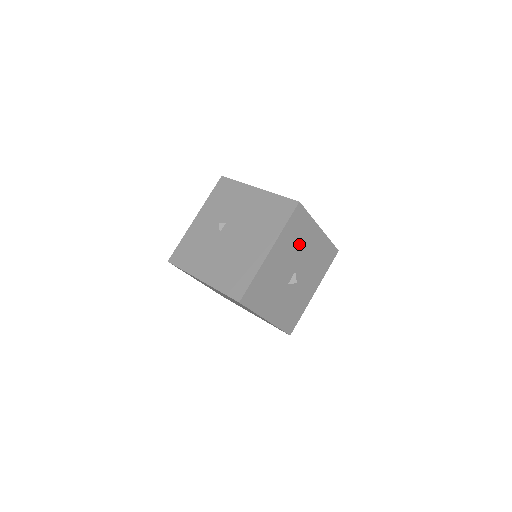
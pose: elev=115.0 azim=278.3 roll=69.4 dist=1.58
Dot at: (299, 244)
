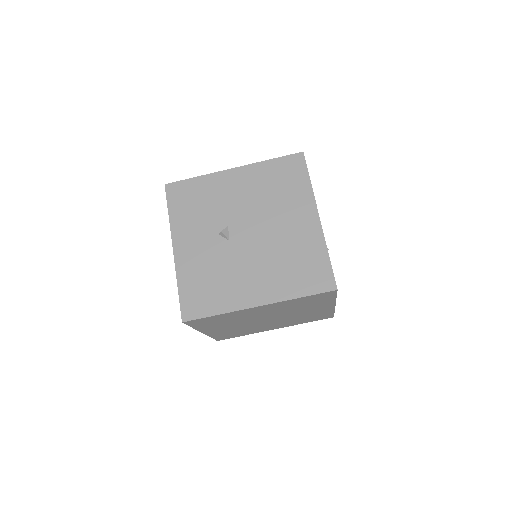
Dot at: occluded
